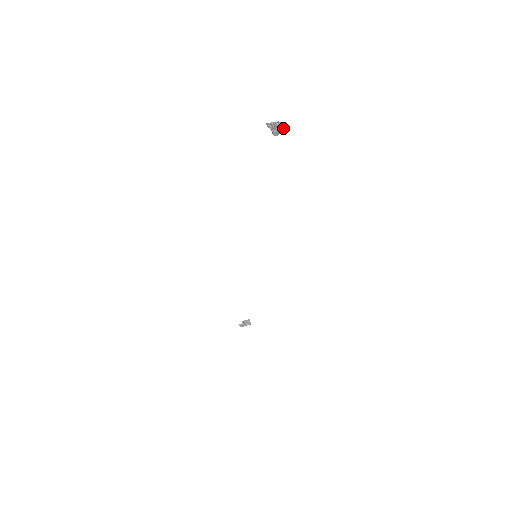
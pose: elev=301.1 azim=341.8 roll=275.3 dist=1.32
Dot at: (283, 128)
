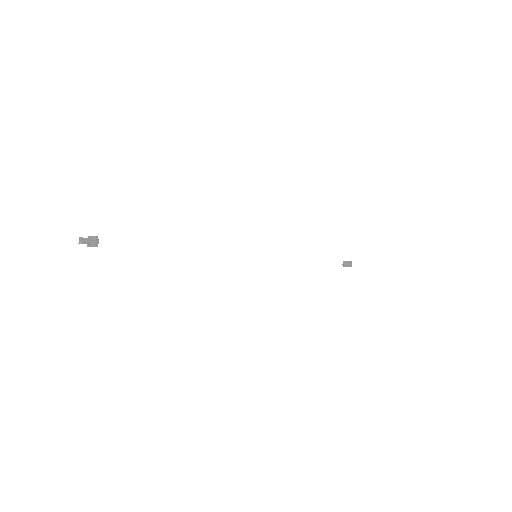
Dot at: (93, 243)
